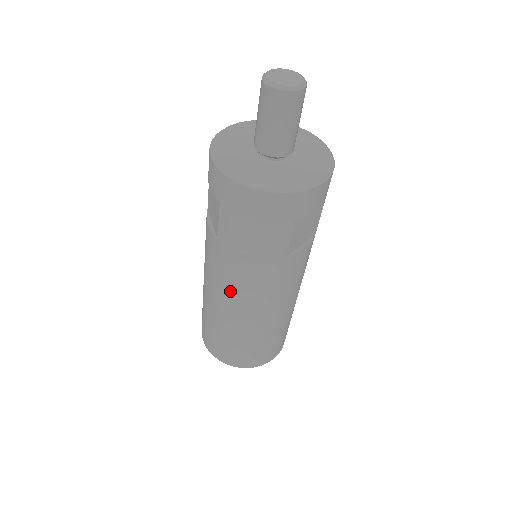
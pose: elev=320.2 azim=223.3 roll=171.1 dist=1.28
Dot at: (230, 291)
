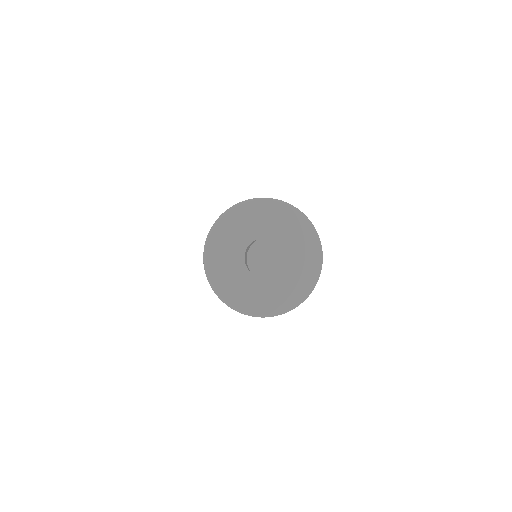
Dot at: occluded
